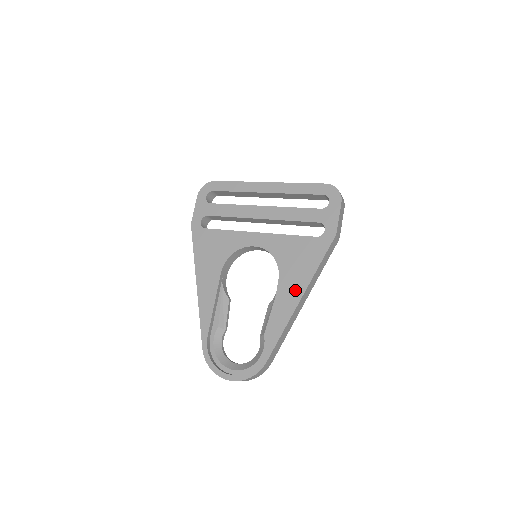
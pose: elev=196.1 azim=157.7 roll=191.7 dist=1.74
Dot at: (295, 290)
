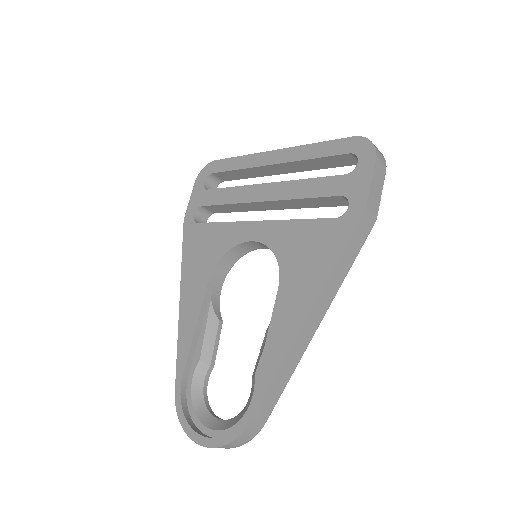
Dot at: (299, 303)
